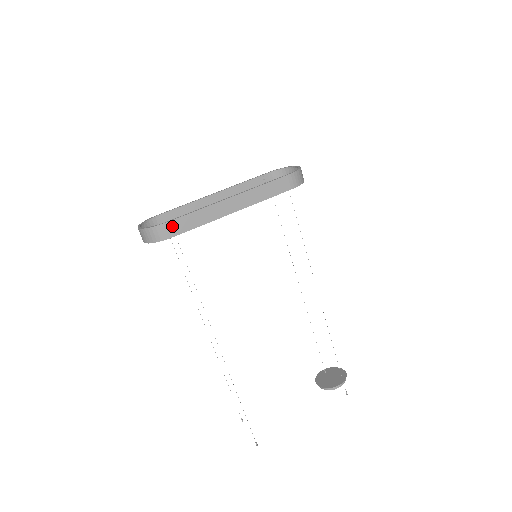
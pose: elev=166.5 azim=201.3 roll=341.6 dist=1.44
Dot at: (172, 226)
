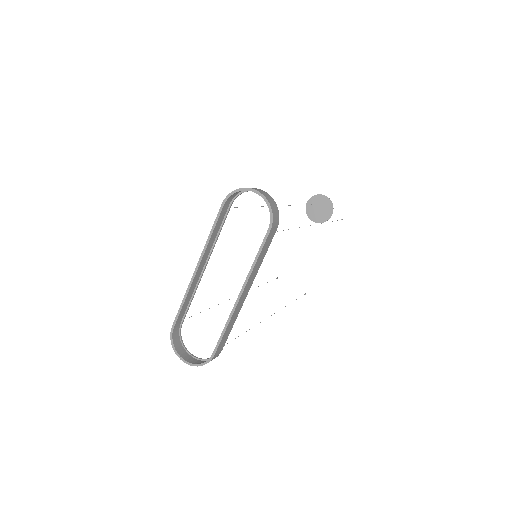
Dot at: (218, 351)
